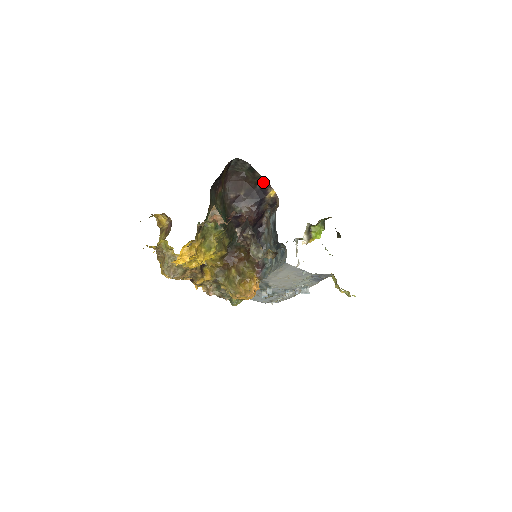
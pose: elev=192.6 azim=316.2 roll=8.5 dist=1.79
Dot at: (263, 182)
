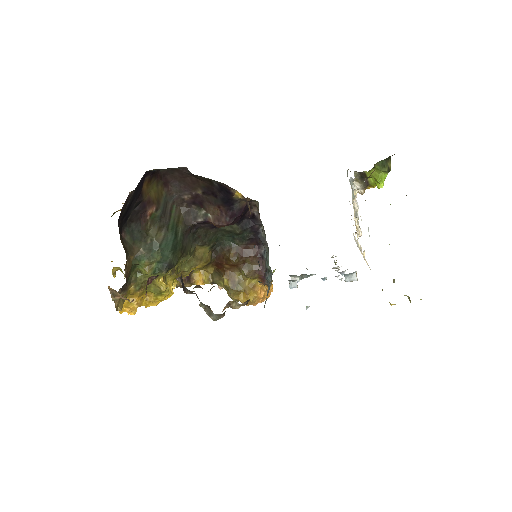
Dot at: occluded
